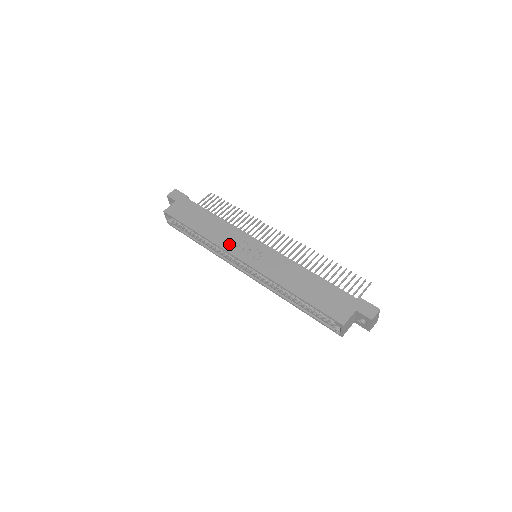
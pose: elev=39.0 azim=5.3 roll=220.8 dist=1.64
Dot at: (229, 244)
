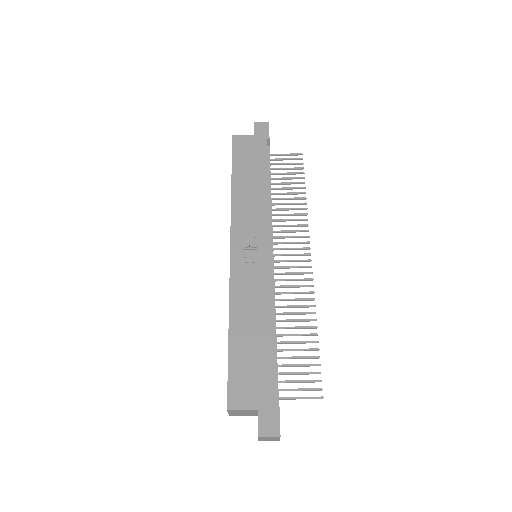
Dot at: (241, 221)
